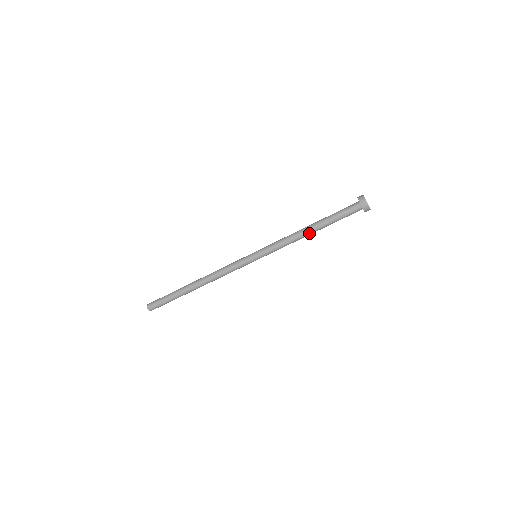
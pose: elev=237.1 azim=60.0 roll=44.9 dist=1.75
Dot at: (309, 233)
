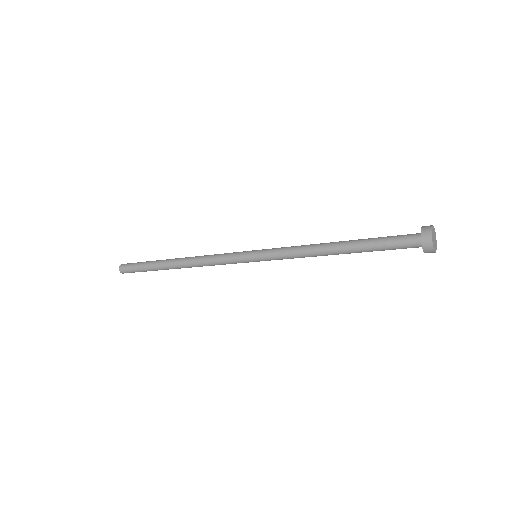
Dot at: (334, 254)
